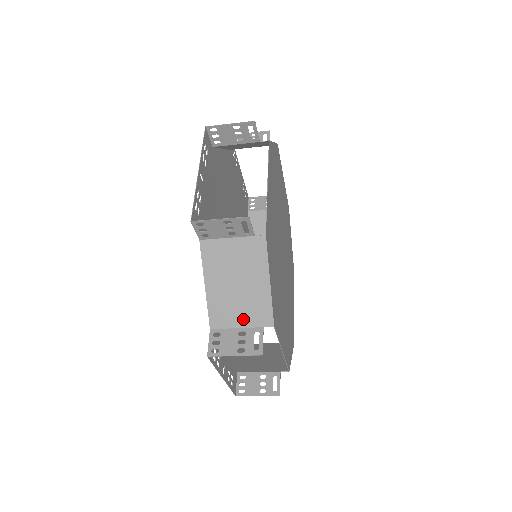
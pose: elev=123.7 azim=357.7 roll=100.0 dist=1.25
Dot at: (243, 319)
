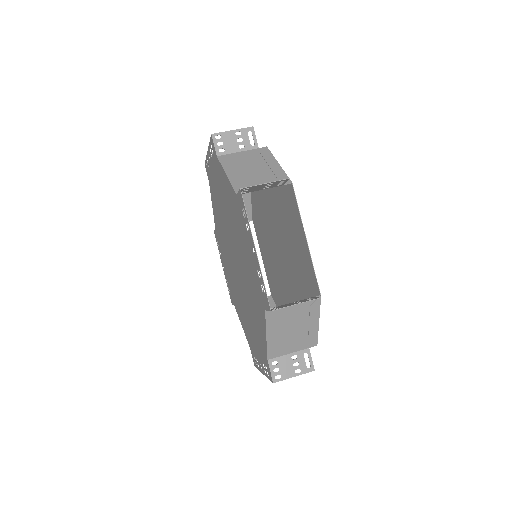
Dot at: (294, 348)
